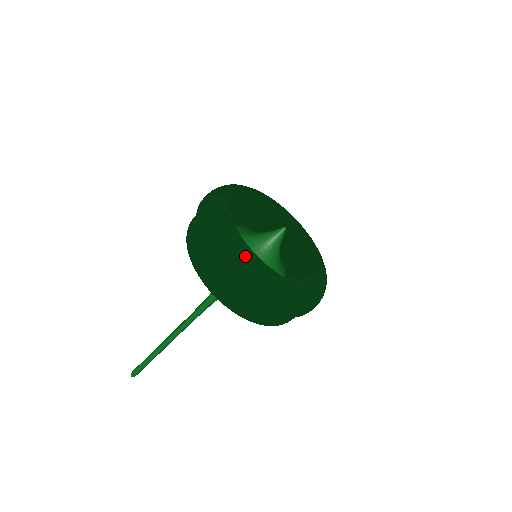
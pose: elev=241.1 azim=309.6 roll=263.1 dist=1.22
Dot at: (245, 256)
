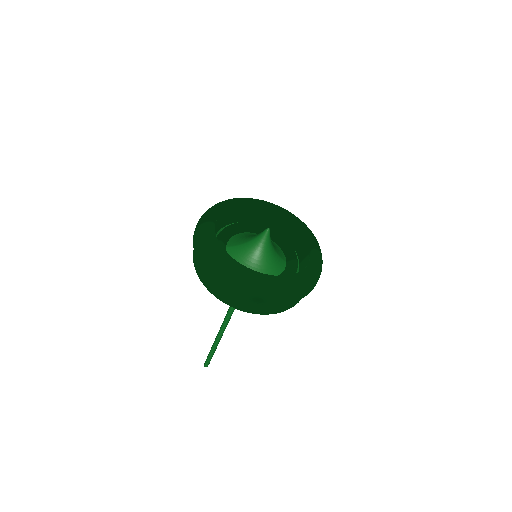
Dot at: (236, 272)
